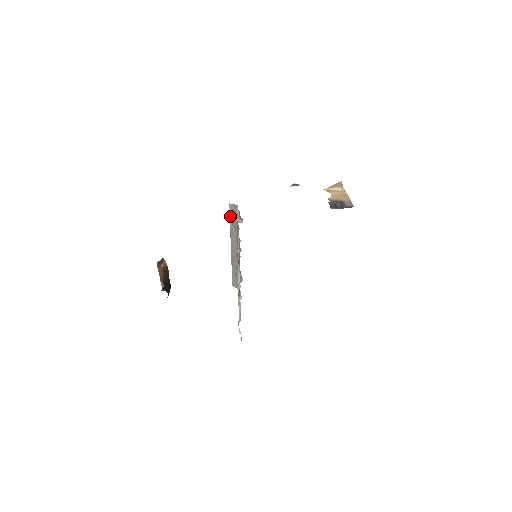
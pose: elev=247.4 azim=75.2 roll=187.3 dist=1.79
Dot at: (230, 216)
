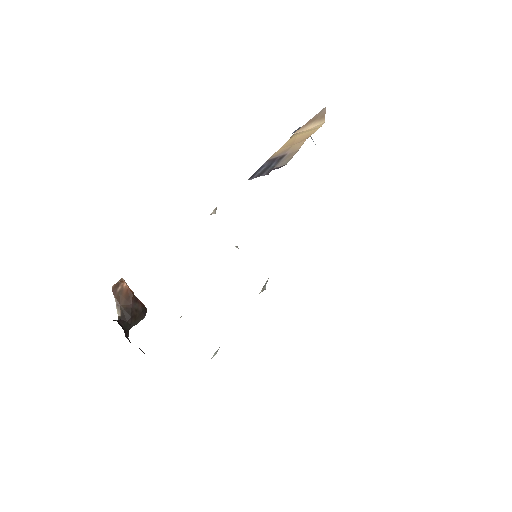
Dot at: occluded
